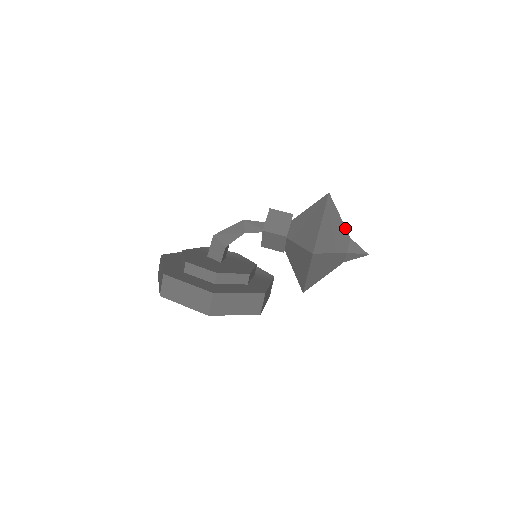
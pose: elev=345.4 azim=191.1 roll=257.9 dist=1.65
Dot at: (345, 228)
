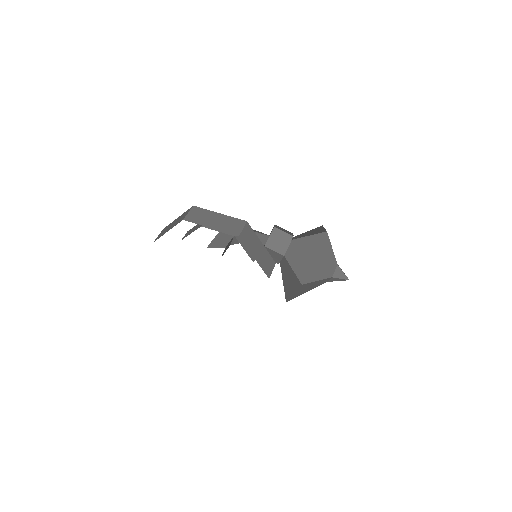
Dot at: occluded
